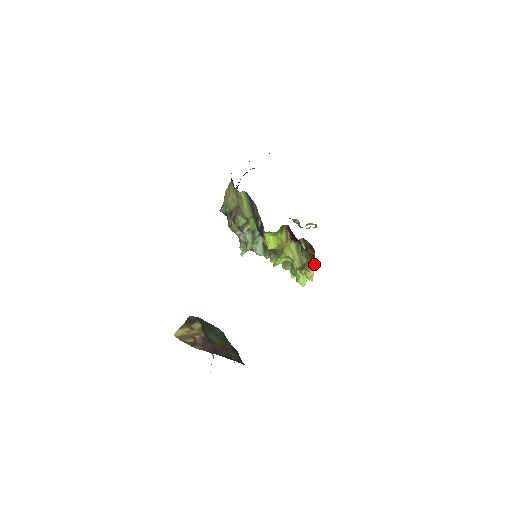
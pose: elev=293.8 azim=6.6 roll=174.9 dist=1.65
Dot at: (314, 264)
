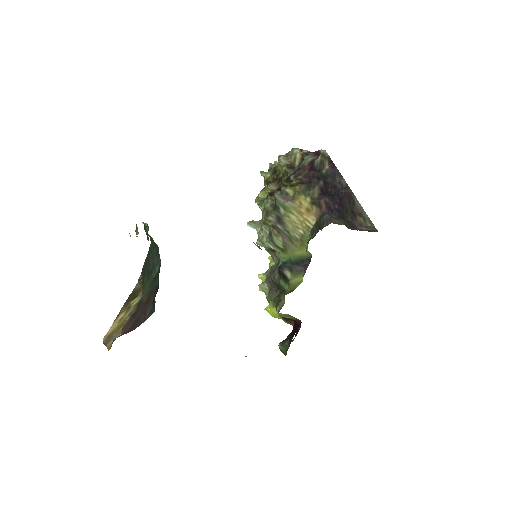
Dot at: occluded
